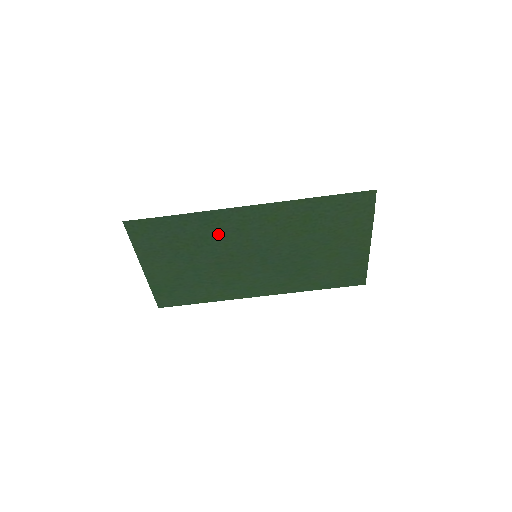
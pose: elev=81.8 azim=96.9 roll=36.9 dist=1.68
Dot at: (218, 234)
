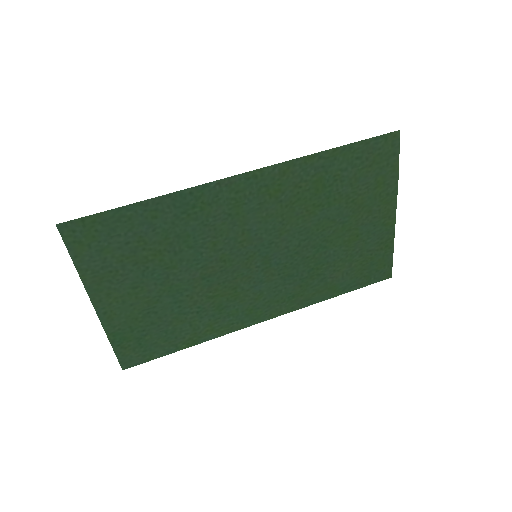
Dot at: (202, 227)
